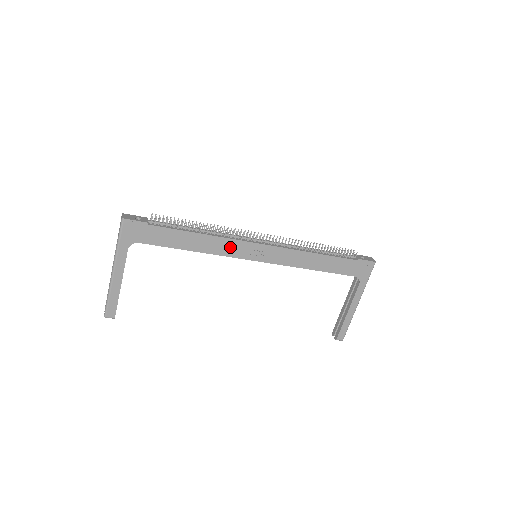
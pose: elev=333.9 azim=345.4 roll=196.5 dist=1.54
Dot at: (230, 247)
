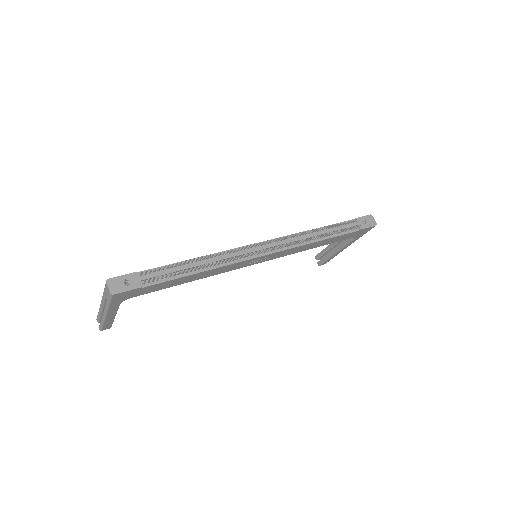
Dot at: (231, 267)
